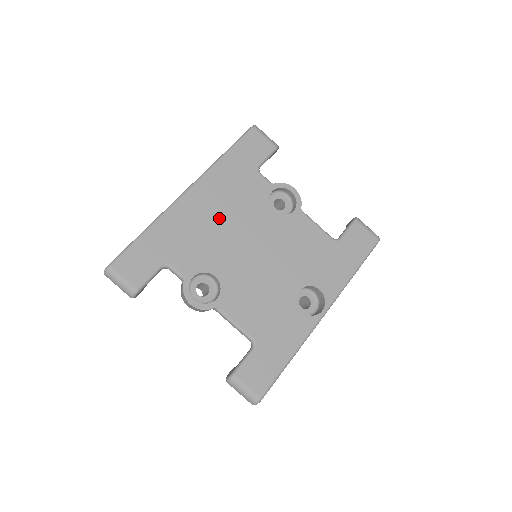
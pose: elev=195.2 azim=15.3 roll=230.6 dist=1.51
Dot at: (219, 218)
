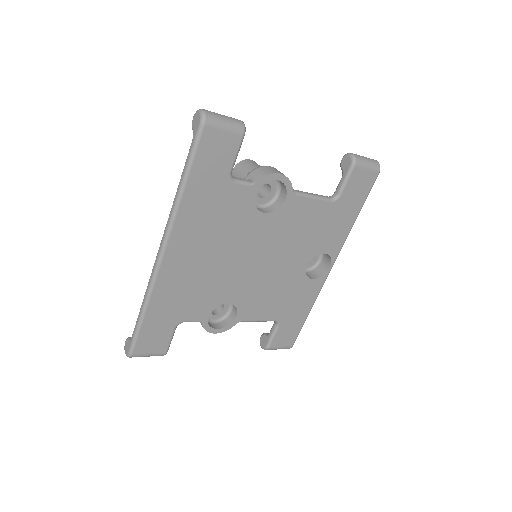
Dot at: (210, 257)
